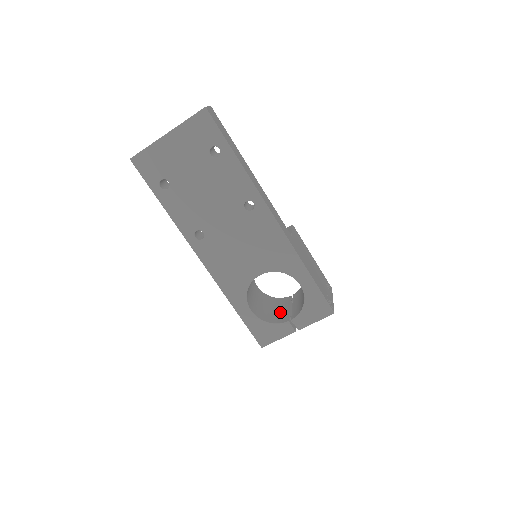
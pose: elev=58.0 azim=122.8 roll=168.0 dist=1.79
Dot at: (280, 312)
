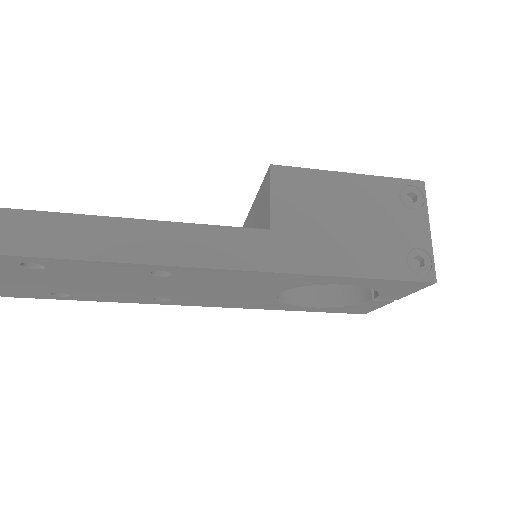
Dot at: occluded
